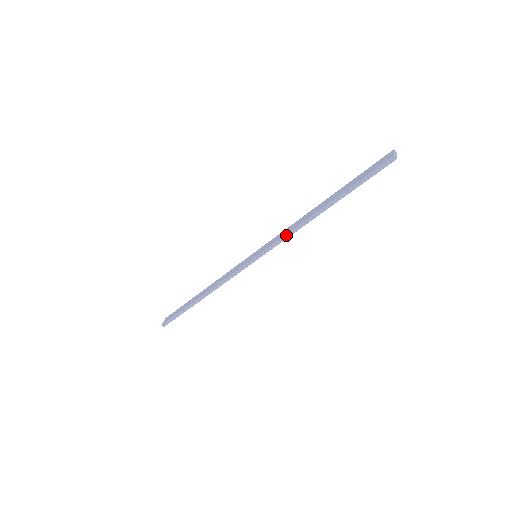
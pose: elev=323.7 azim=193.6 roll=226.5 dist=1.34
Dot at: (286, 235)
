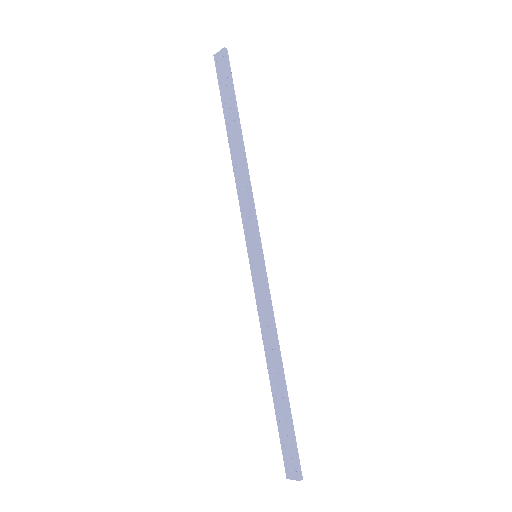
Dot at: (250, 196)
